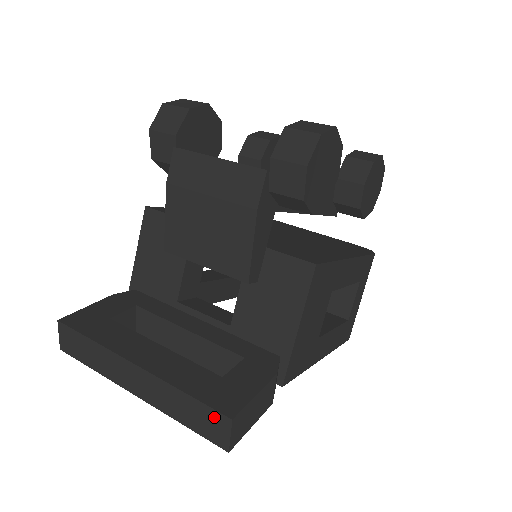
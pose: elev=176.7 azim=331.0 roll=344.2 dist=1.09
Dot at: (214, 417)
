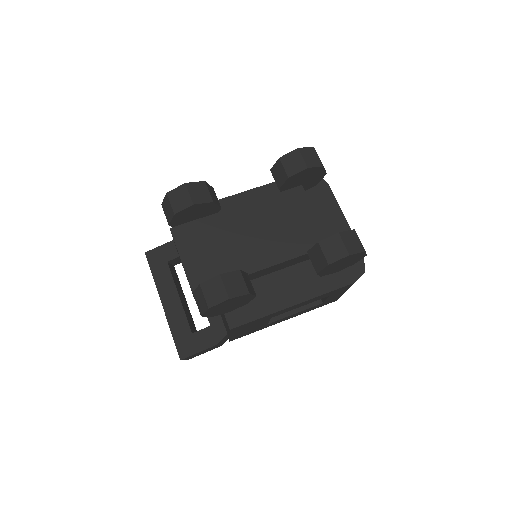
Dot at: (179, 351)
